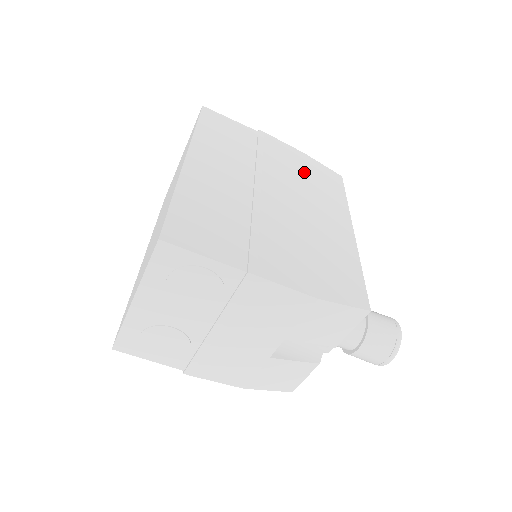
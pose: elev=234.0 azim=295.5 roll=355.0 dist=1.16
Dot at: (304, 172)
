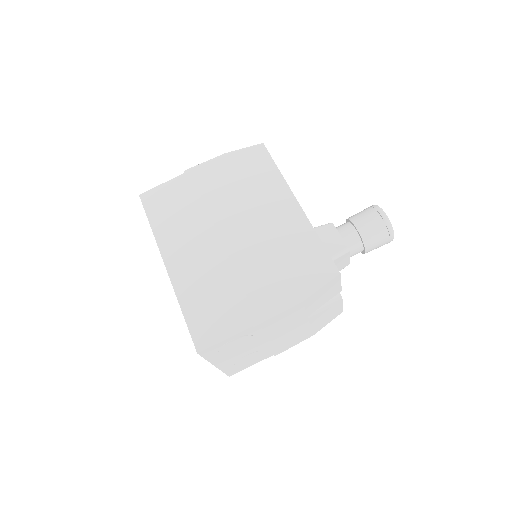
Dot at: (236, 179)
